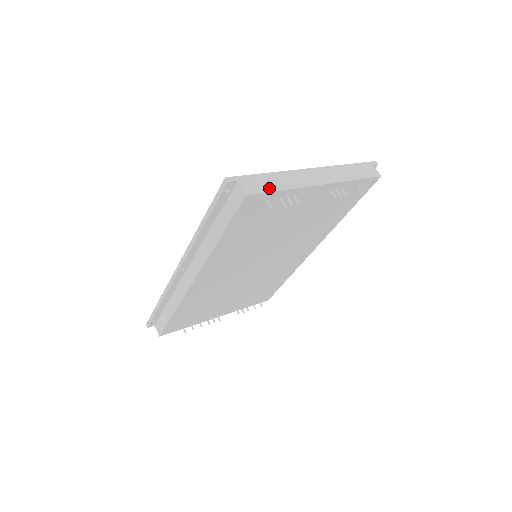
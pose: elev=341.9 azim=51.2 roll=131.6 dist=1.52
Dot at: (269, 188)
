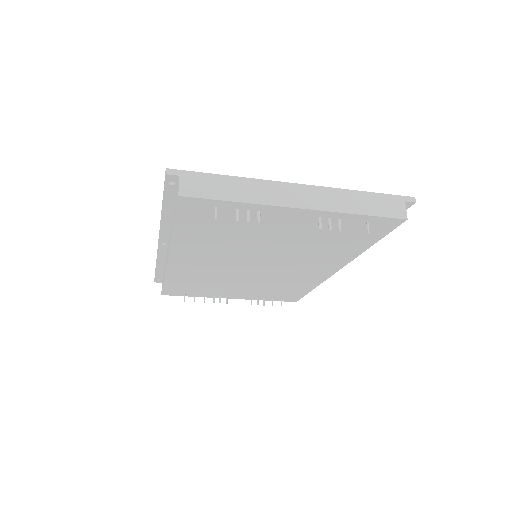
Dot at: (216, 194)
